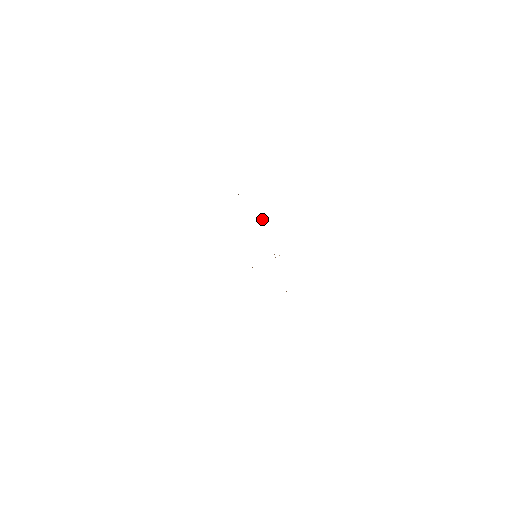
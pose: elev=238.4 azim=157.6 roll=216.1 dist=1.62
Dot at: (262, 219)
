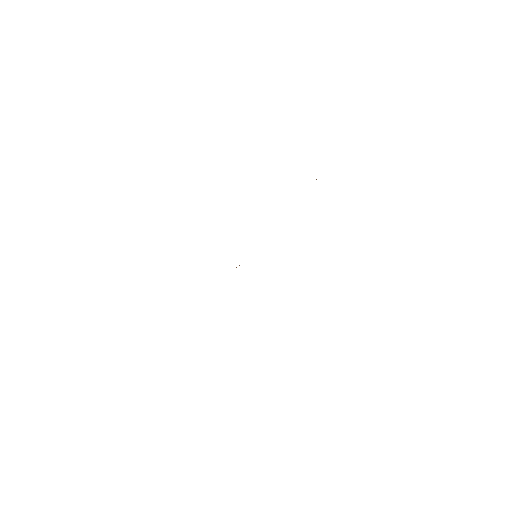
Dot at: occluded
